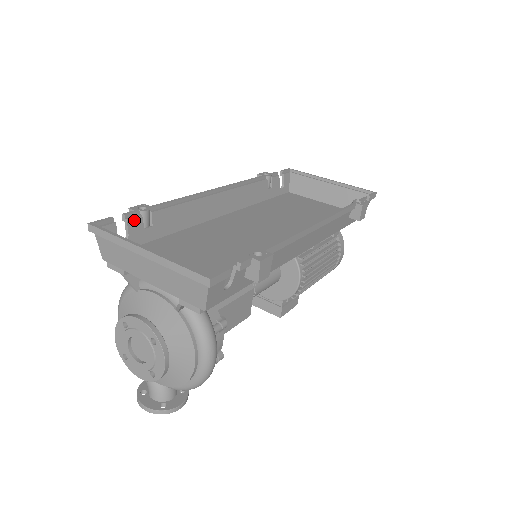
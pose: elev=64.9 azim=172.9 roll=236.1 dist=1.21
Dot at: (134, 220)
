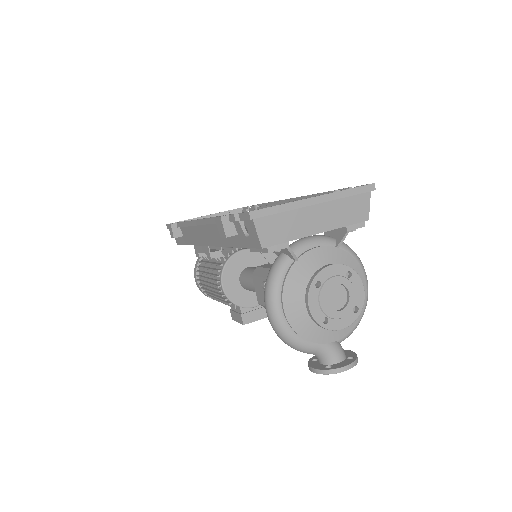
Dot at: occluded
